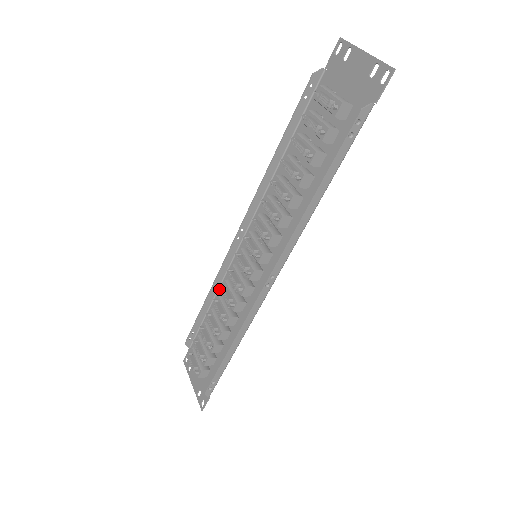
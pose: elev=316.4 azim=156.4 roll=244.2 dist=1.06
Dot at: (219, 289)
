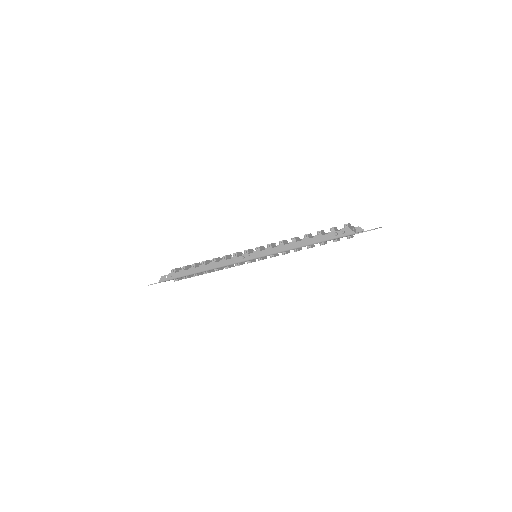
Dot at: occluded
